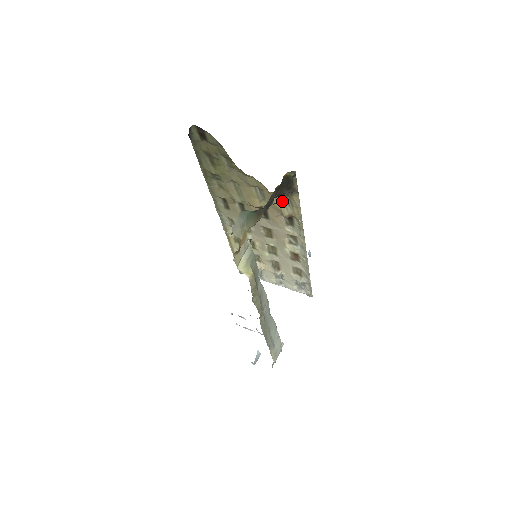
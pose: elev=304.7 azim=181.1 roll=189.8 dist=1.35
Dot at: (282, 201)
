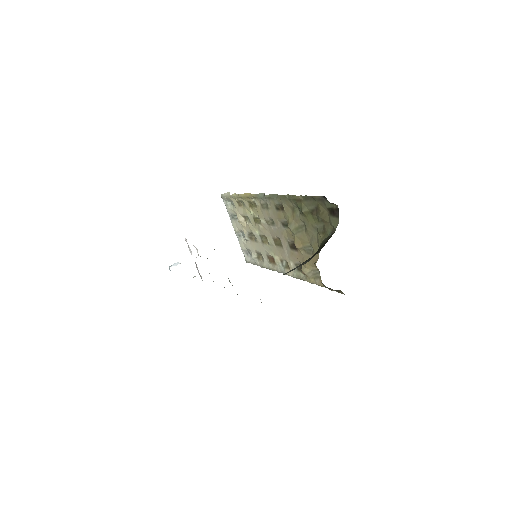
Dot at: (313, 269)
